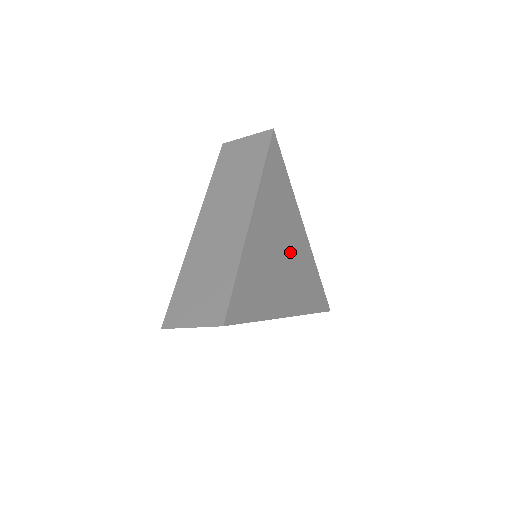
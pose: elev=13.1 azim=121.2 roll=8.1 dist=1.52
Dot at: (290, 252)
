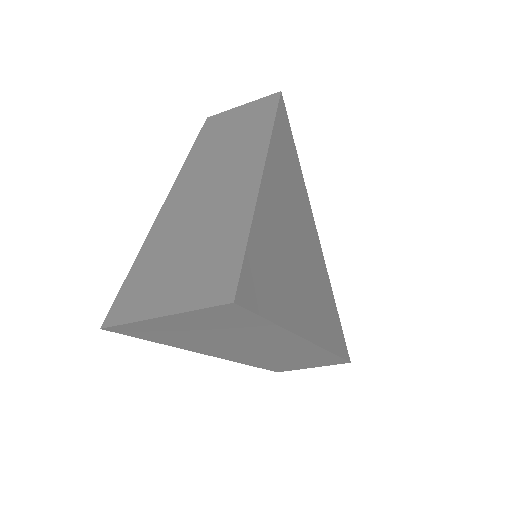
Dot at: (307, 252)
